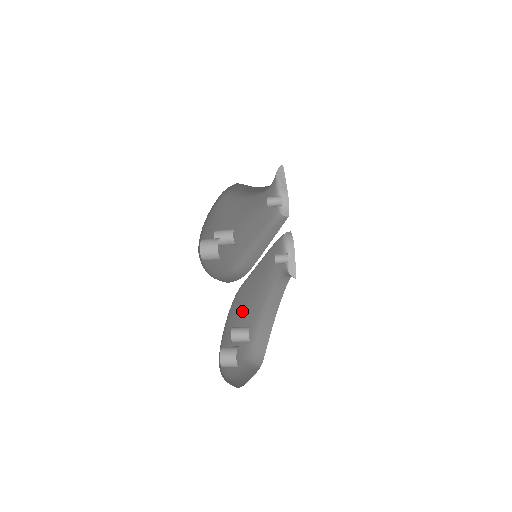
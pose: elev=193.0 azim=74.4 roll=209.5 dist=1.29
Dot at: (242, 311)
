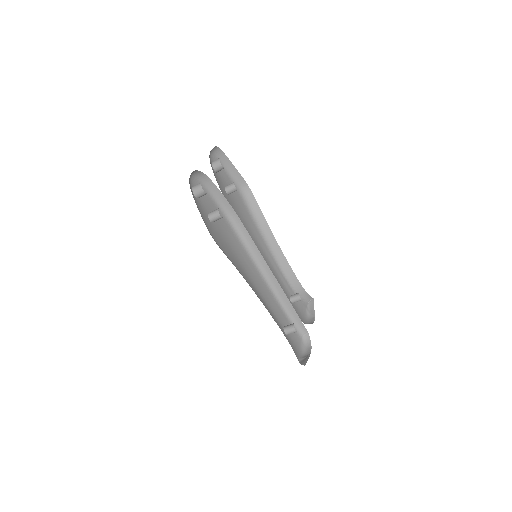
Dot at: (226, 240)
